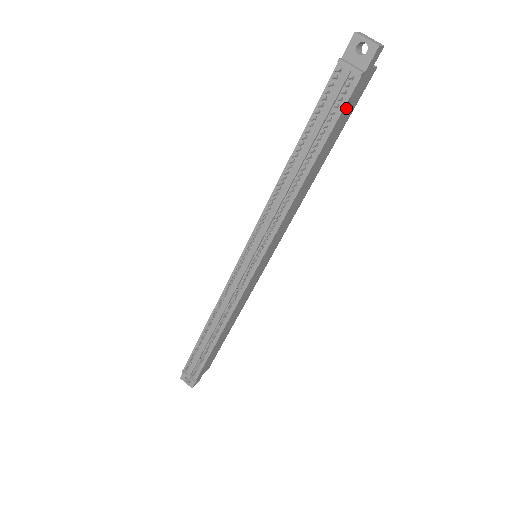
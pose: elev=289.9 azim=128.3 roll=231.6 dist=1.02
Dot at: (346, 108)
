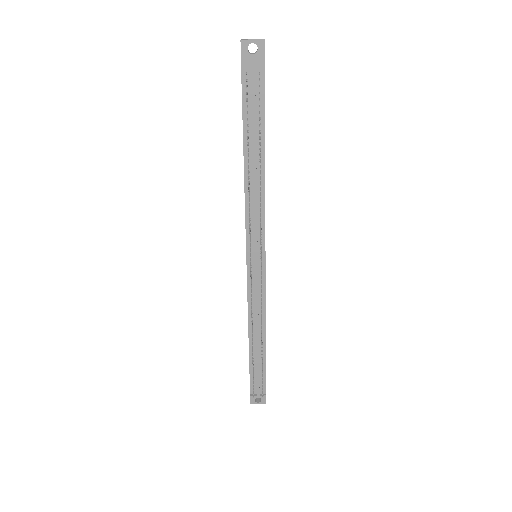
Dot at: (264, 98)
